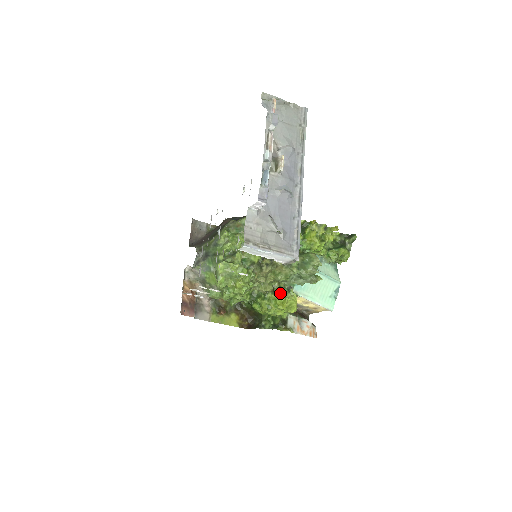
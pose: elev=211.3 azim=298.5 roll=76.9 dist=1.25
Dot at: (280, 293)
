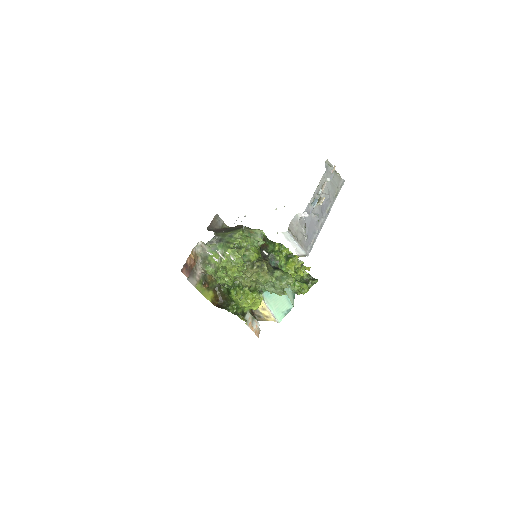
Dot at: (253, 291)
